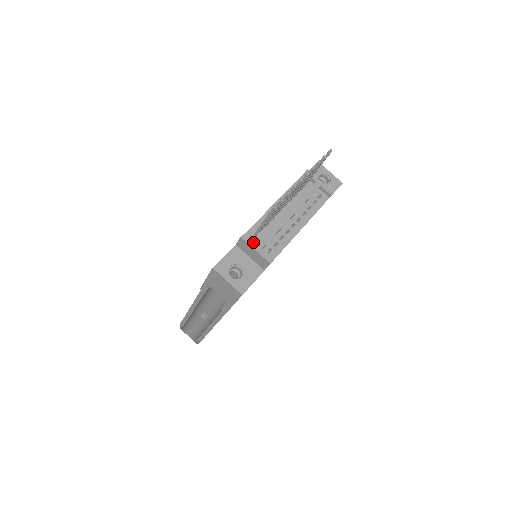
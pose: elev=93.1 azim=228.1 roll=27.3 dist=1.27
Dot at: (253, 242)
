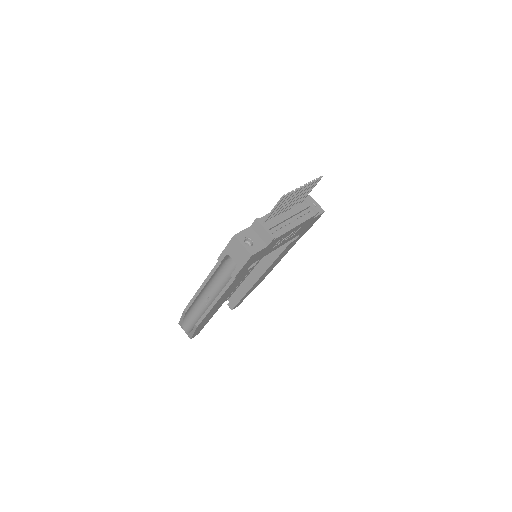
Dot at: (264, 224)
